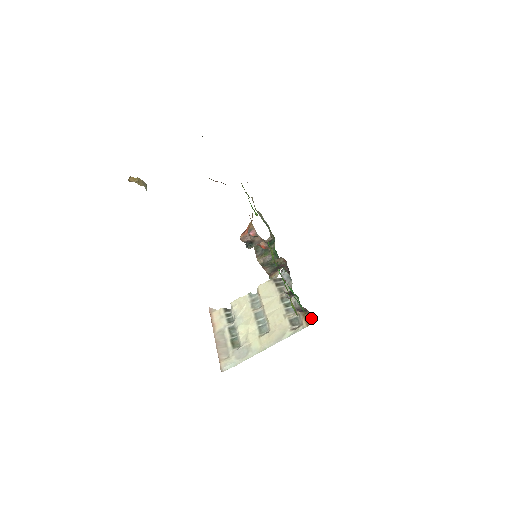
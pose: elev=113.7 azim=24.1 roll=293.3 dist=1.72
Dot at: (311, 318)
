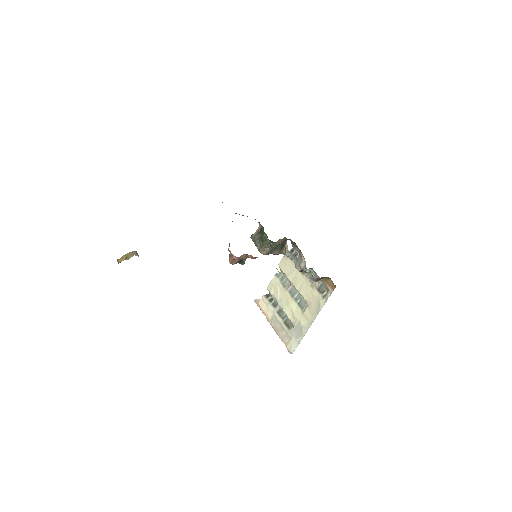
Dot at: (332, 282)
